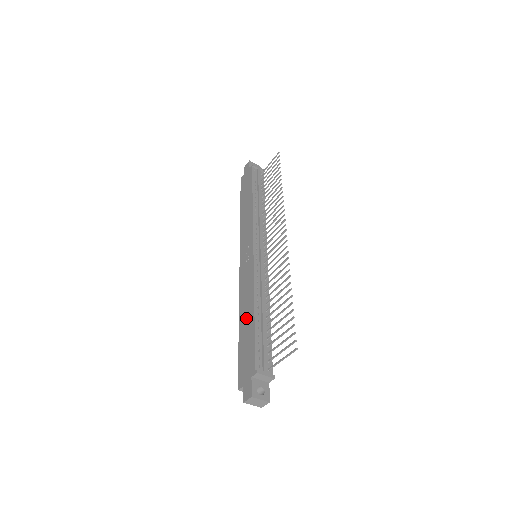
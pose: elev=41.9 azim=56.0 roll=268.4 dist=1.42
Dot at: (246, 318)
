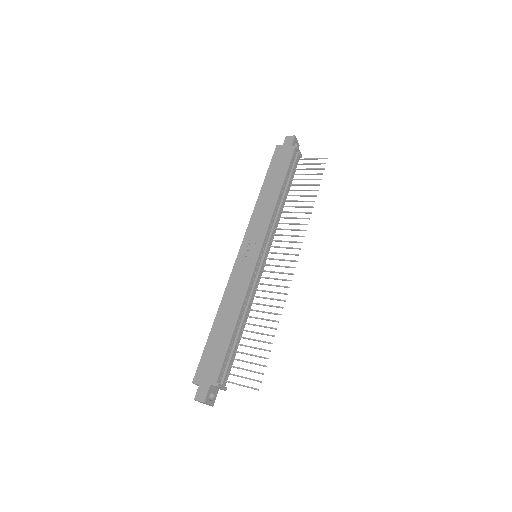
Dot at: (225, 322)
